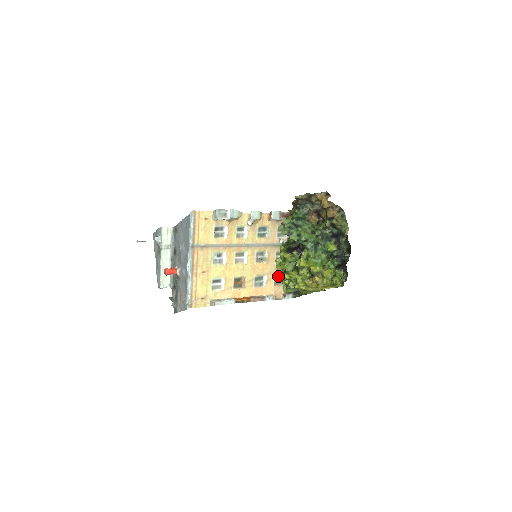
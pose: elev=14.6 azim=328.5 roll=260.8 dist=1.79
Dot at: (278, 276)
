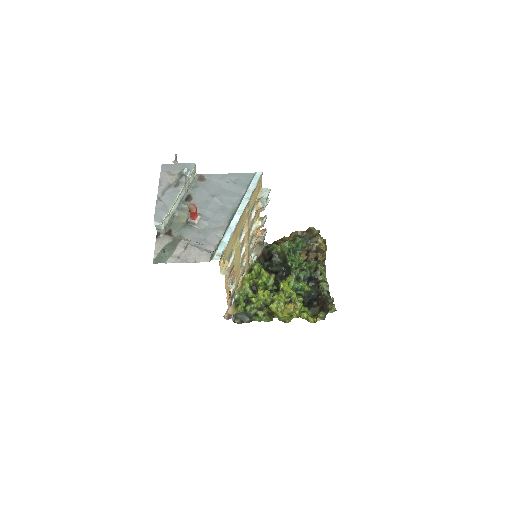
Dot at: (243, 291)
